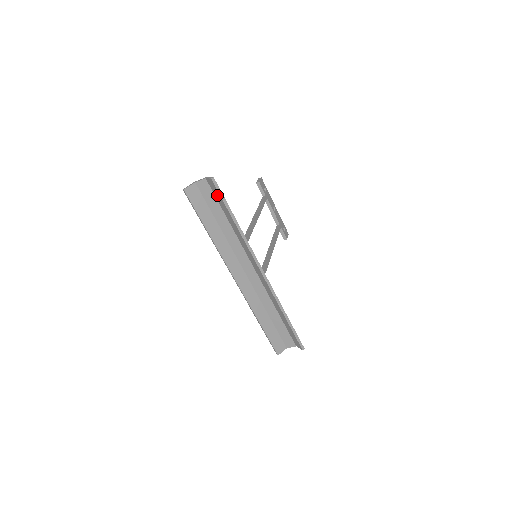
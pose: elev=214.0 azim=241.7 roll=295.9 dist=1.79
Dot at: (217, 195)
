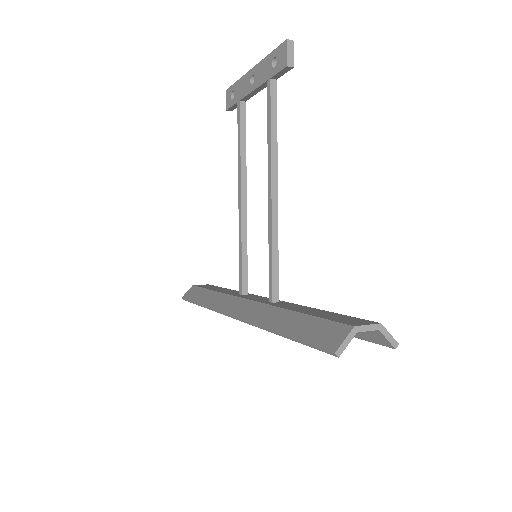
Dot at: (361, 333)
